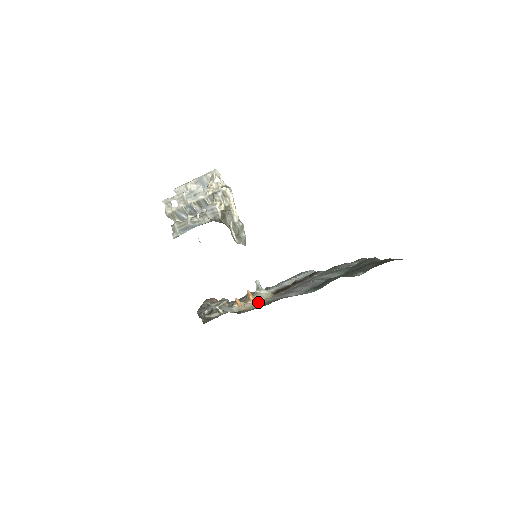
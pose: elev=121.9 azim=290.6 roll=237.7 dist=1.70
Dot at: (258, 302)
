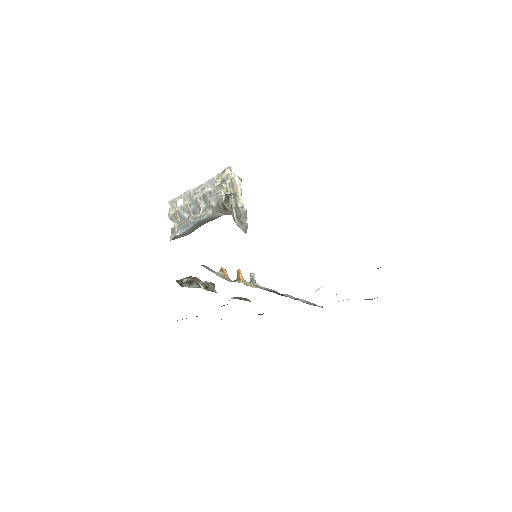
Dot at: occluded
